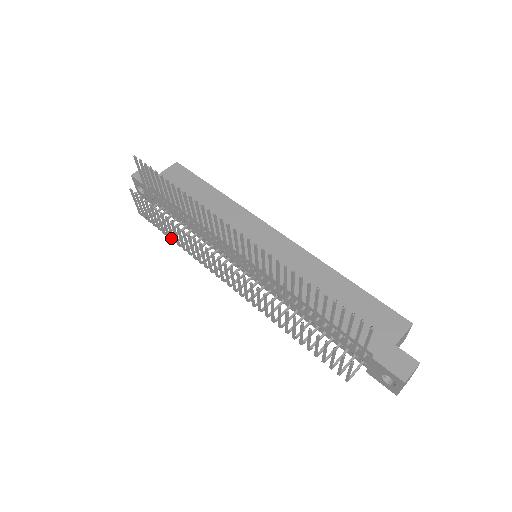
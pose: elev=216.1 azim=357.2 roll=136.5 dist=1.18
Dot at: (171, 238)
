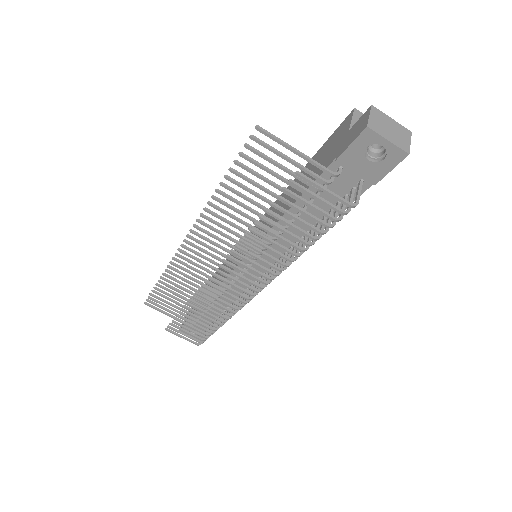
Dot at: (217, 329)
